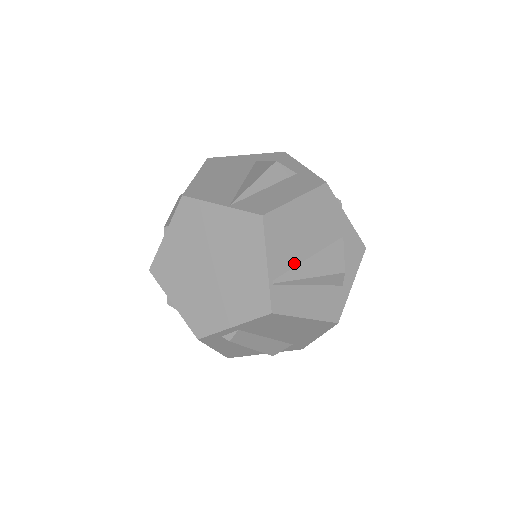
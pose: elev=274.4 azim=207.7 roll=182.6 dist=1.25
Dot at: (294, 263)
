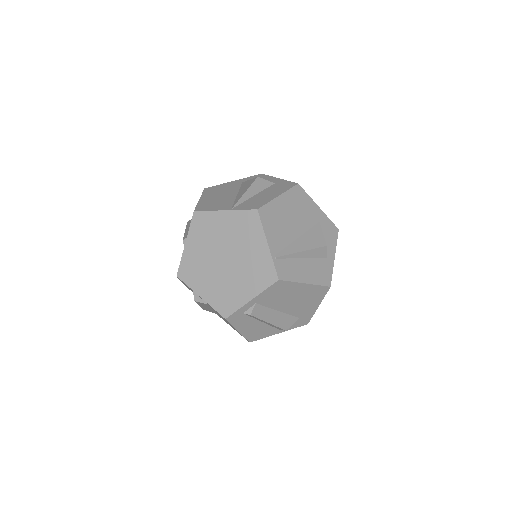
Dot at: (287, 242)
